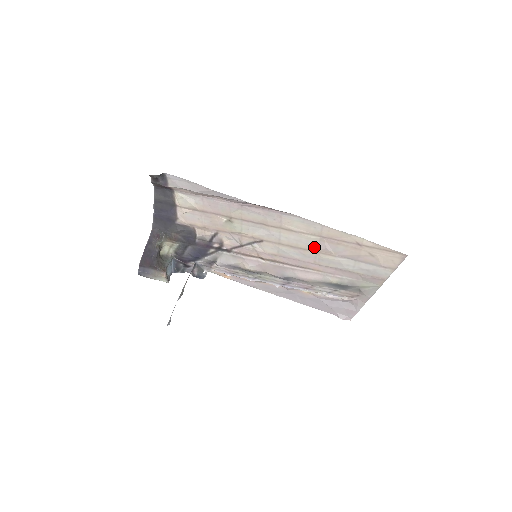
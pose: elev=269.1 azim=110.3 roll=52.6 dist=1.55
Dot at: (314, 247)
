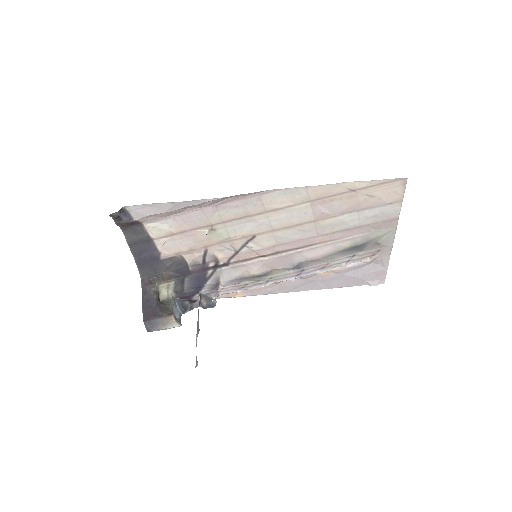
Dot at: (309, 217)
